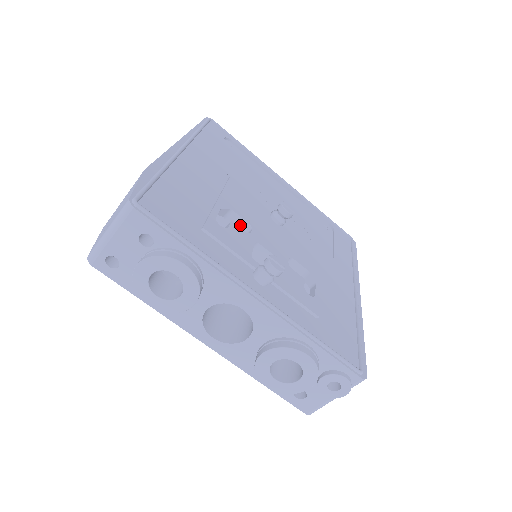
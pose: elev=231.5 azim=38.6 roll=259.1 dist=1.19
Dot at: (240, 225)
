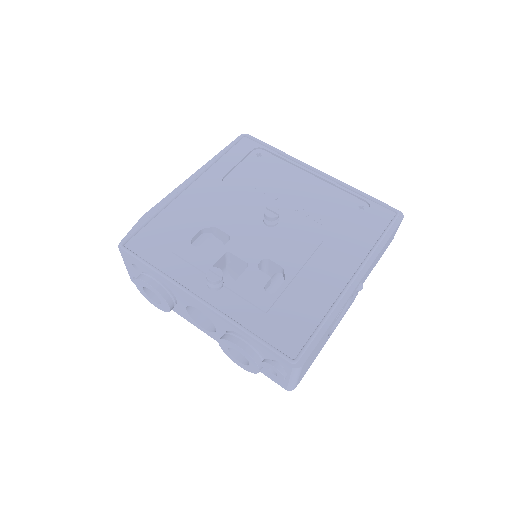
Dot at: (226, 237)
